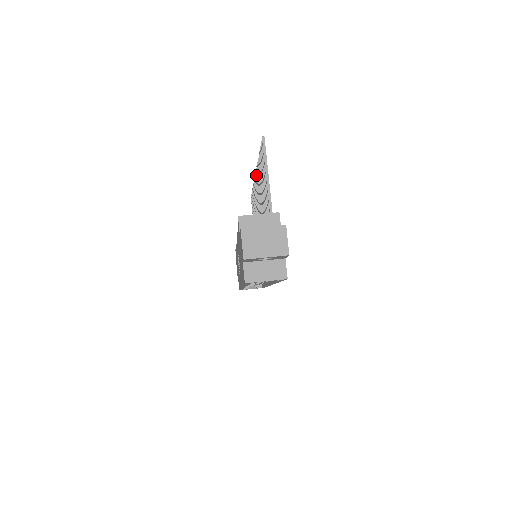
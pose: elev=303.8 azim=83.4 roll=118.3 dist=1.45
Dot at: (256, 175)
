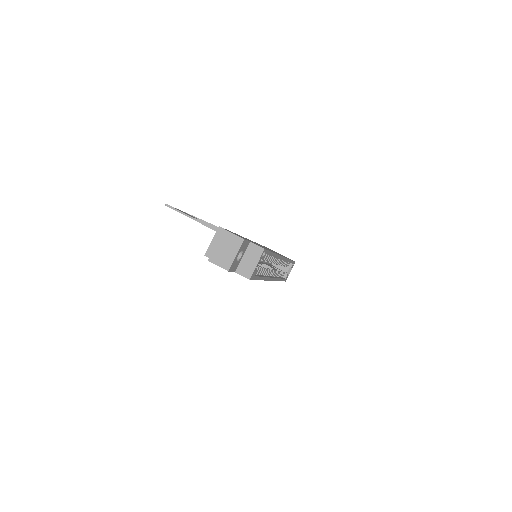
Dot at: occluded
